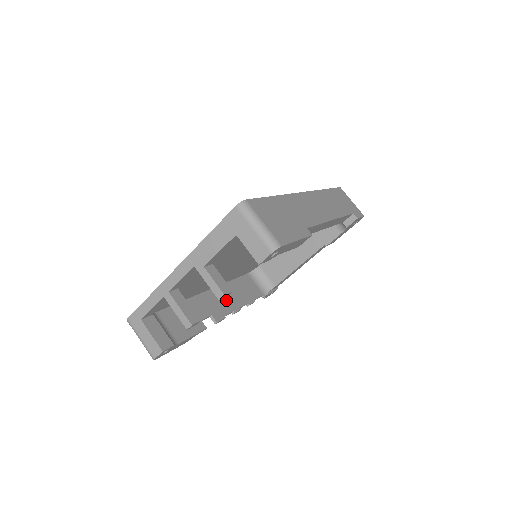
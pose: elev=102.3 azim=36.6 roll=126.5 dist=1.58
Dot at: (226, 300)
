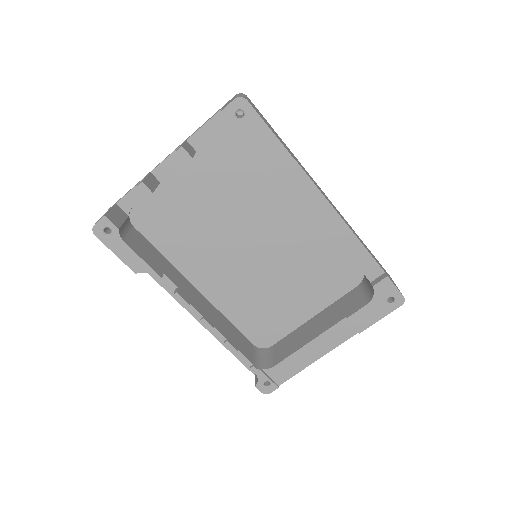
Dot at: (206, 309)
